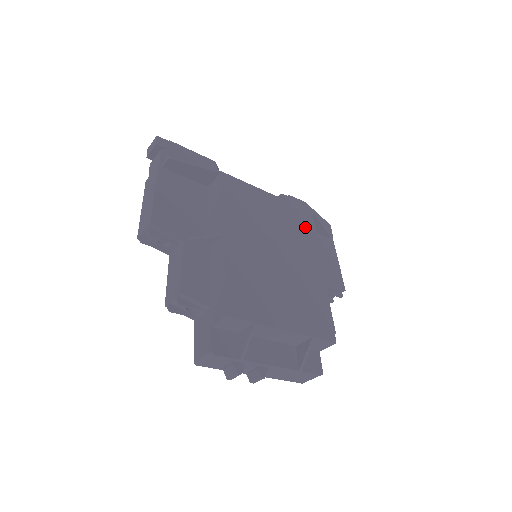
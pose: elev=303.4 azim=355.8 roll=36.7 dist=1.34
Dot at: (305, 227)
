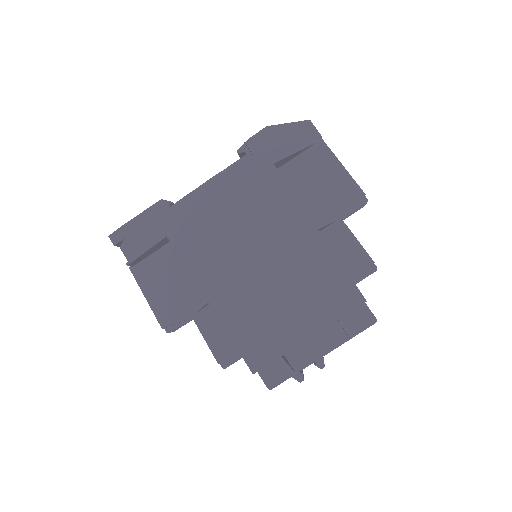
Dot at: (272, 196)
